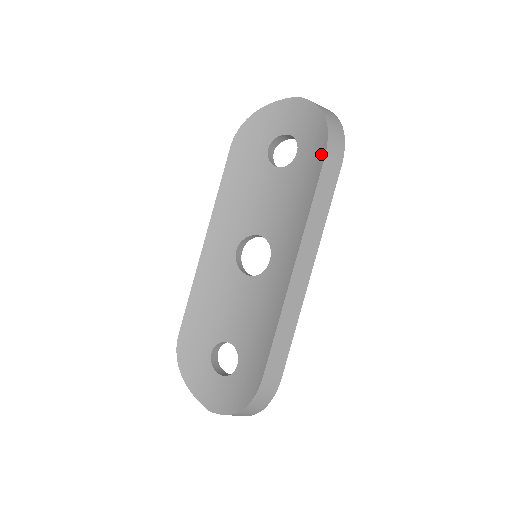
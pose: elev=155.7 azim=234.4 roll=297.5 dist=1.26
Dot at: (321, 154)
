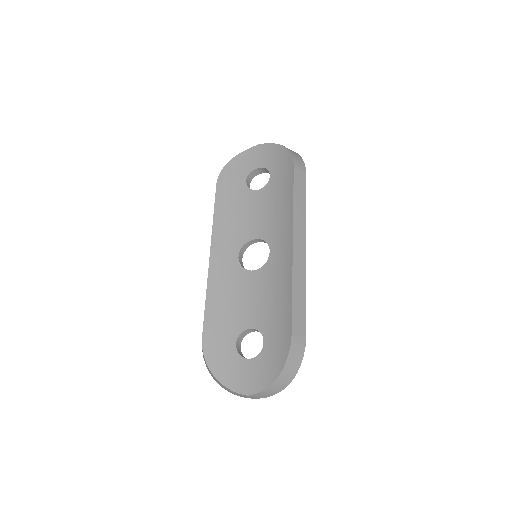
Dot at: (290, 167)
